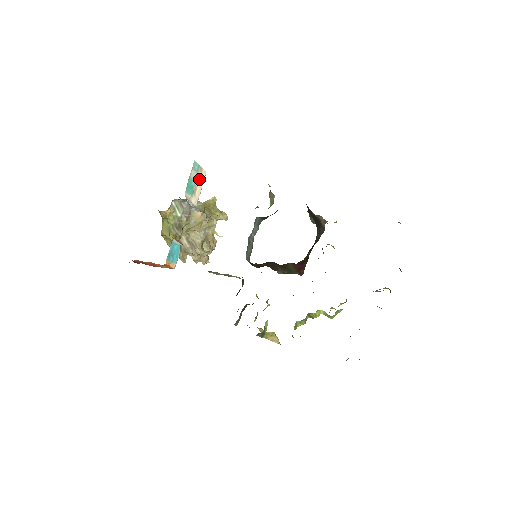
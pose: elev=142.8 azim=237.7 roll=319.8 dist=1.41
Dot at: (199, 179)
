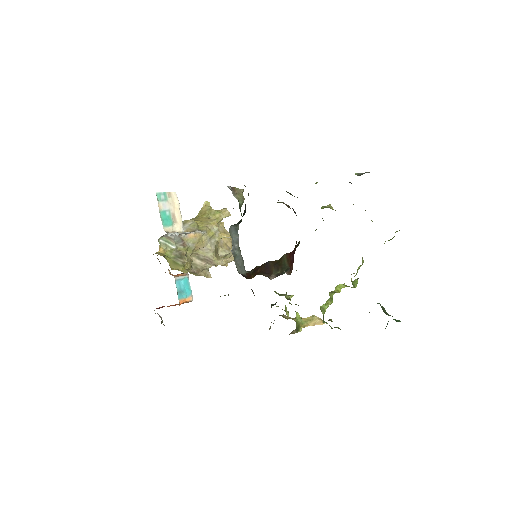
Dot at: (172, 205)
